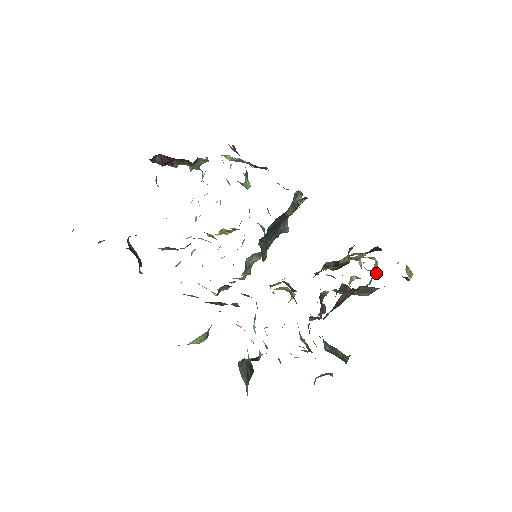
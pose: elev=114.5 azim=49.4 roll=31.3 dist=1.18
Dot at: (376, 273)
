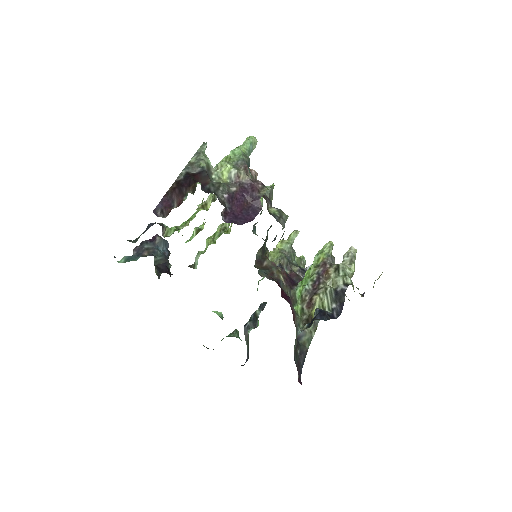
Dot at: (351, 277)
